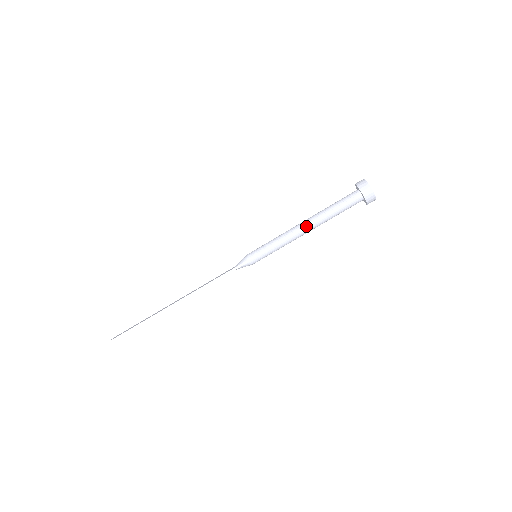
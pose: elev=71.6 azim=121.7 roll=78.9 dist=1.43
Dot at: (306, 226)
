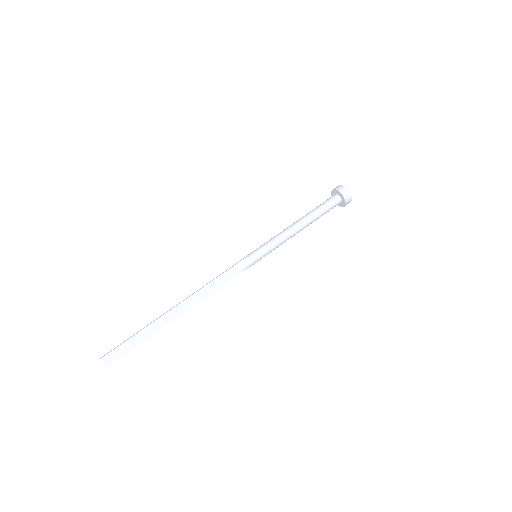
Dot at: (295, 222)
